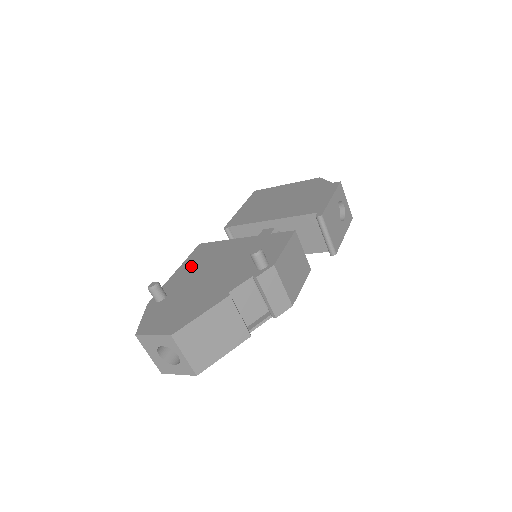
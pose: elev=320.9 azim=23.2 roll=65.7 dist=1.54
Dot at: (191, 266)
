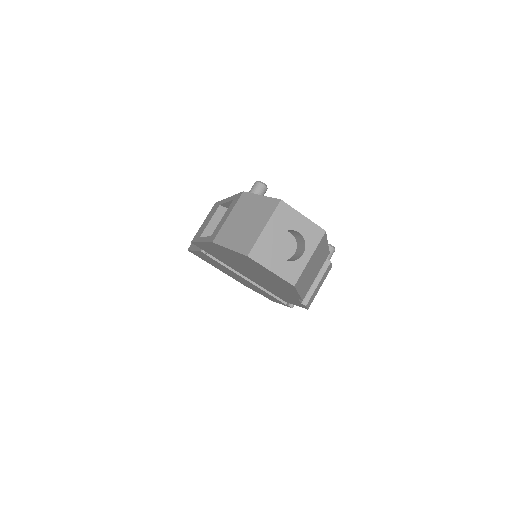
Dot at: occluded
